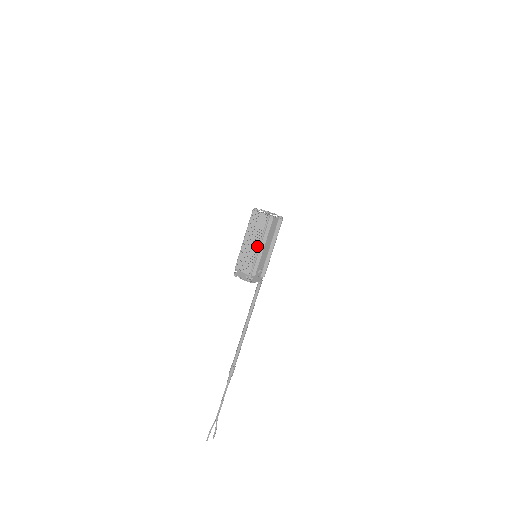
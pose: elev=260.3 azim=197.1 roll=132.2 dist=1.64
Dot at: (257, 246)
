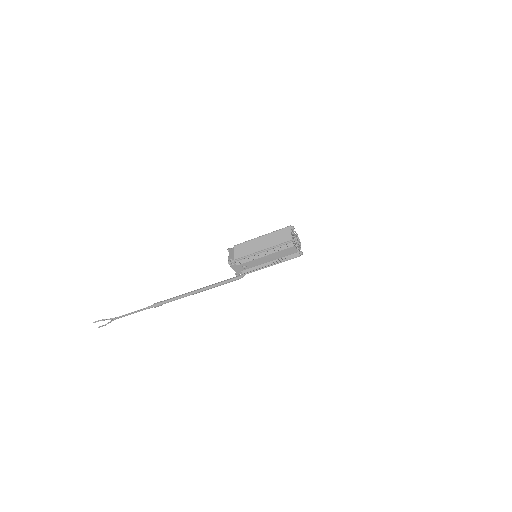
Dot at: (261, 249)
